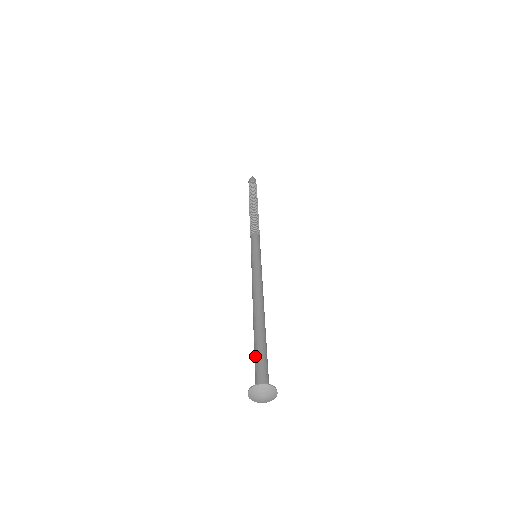
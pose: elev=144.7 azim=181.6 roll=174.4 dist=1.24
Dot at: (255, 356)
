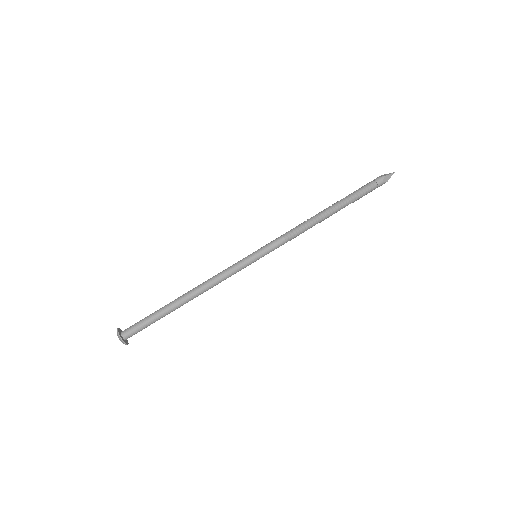
Dot at: (146, 317)
